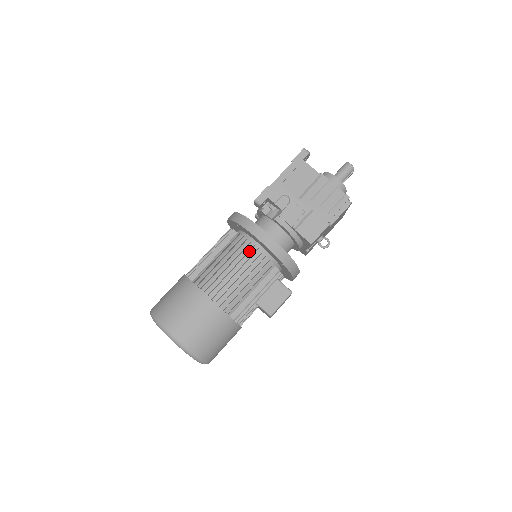
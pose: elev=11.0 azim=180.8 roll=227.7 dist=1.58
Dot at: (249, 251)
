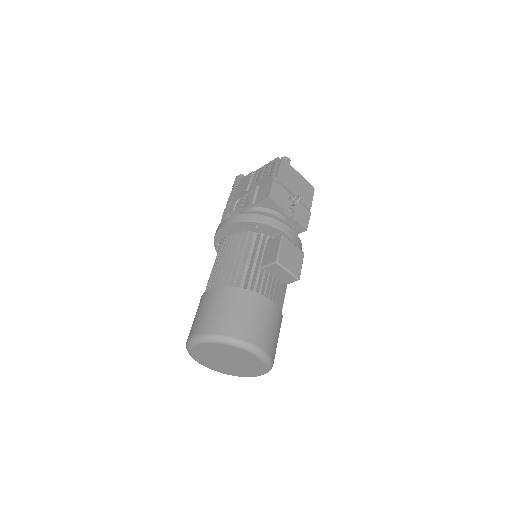
Dot at: occluded
